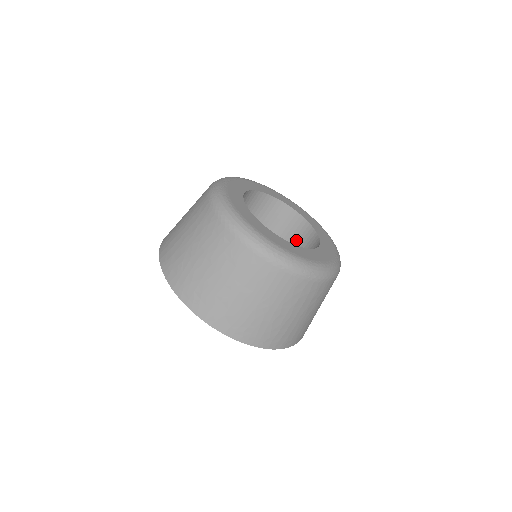
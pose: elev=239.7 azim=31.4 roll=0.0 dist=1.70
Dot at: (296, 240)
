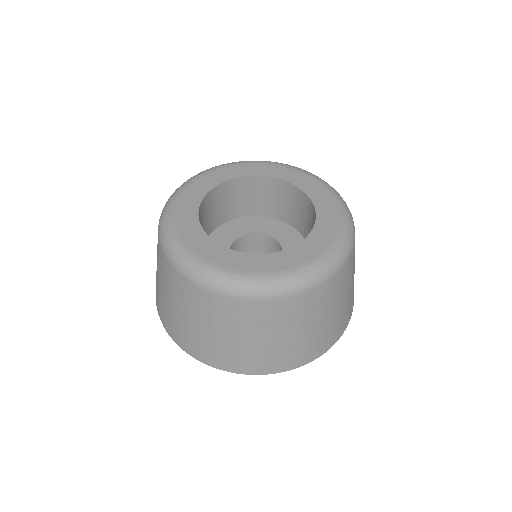
Dot at: (309, 226)
